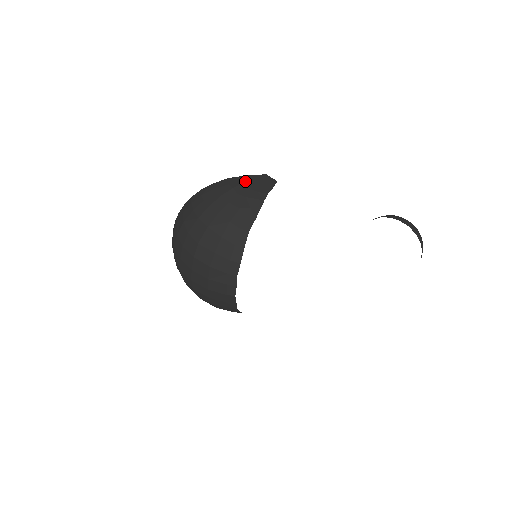
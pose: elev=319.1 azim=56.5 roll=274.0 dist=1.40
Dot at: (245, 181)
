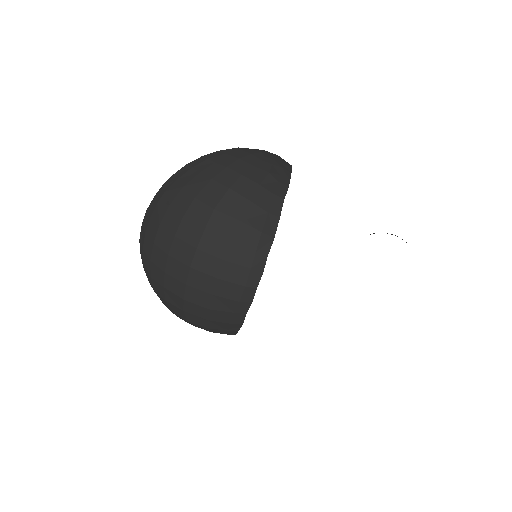
Dot at: (262, 152)
